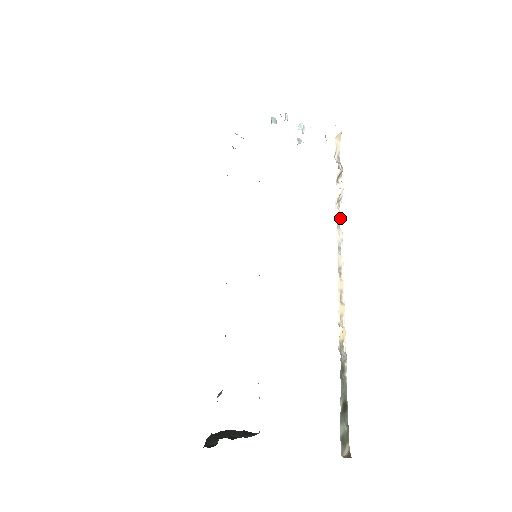
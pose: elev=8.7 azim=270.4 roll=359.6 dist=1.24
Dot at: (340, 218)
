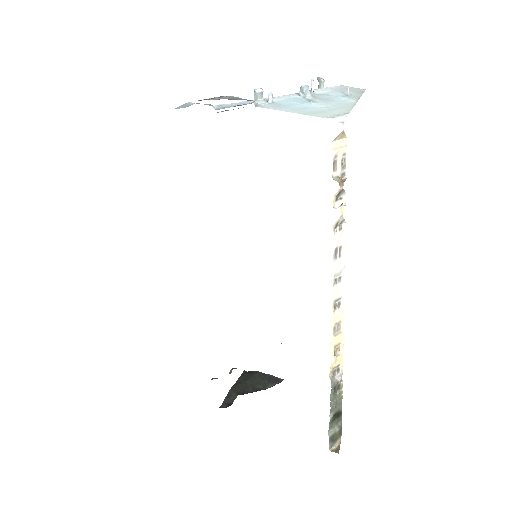
Dot at: (341, 244)
